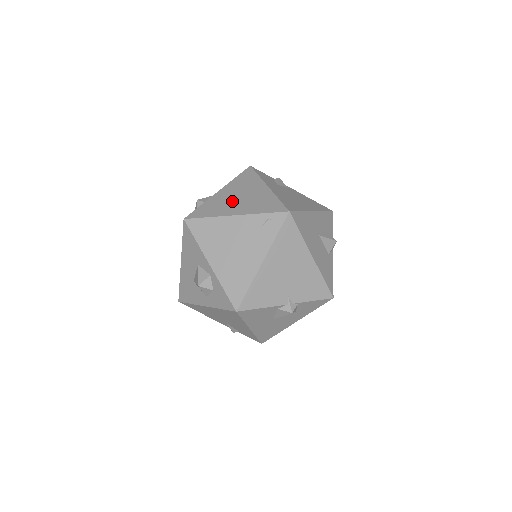
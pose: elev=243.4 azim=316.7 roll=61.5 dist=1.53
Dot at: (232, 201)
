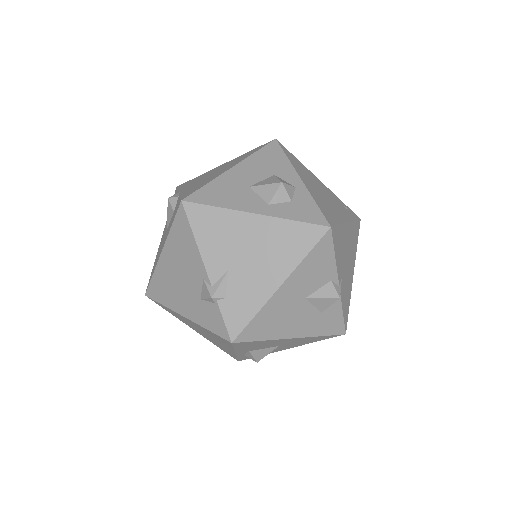
Dot at: occluded
